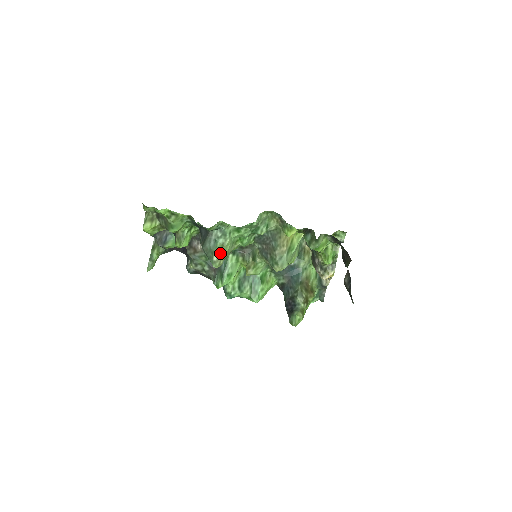
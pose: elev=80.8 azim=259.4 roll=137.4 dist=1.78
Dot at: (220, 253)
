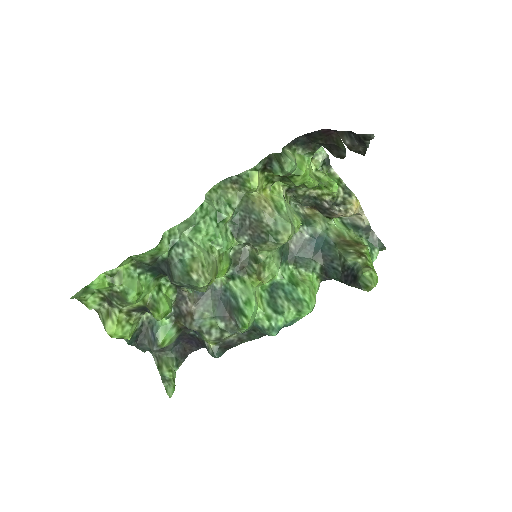
Dot at: (196, 267)
